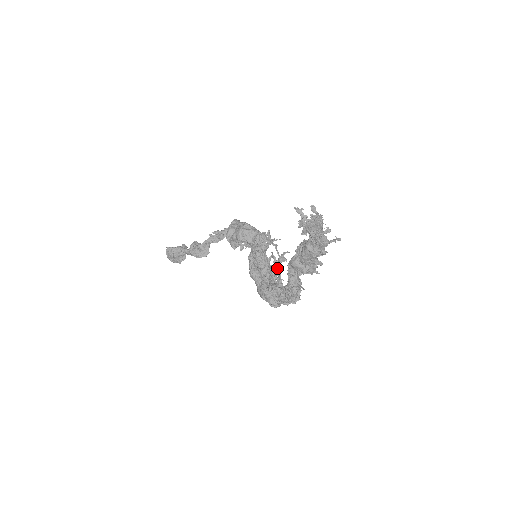
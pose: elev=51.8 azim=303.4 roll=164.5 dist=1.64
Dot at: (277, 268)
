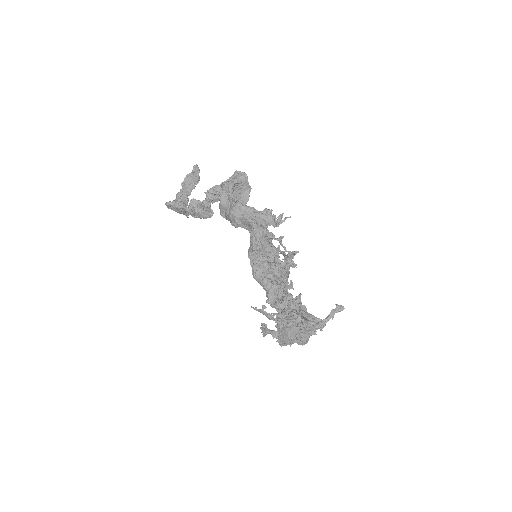
Dot at: (280, 285)
